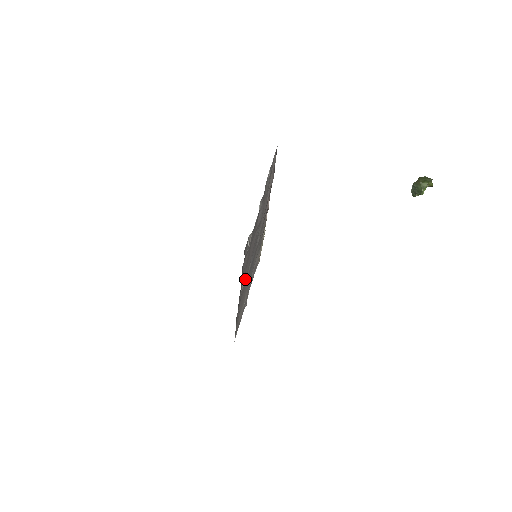
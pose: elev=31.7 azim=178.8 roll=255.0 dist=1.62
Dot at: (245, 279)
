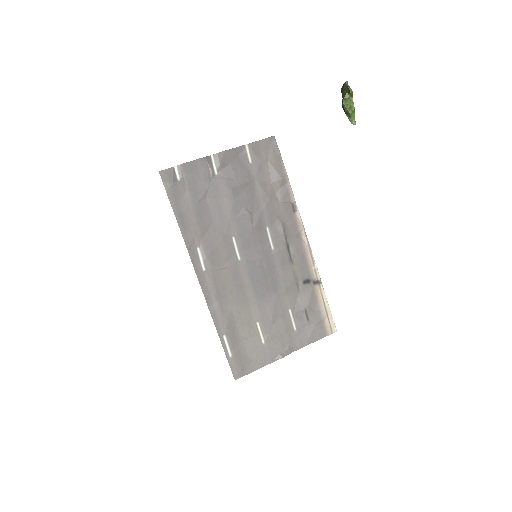
Dot at: (215, 255)
